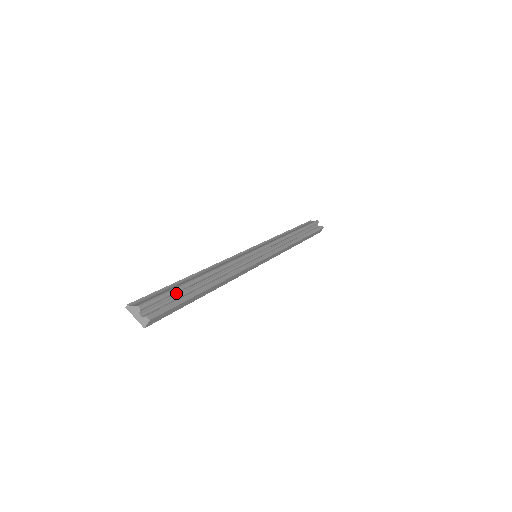
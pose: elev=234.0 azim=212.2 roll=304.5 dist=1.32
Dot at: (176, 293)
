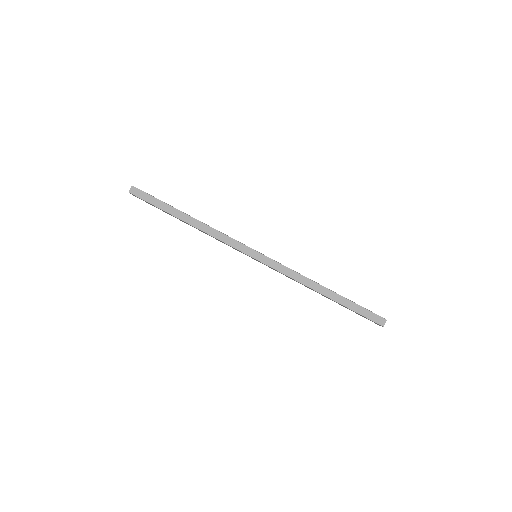
Dot at: occluded
